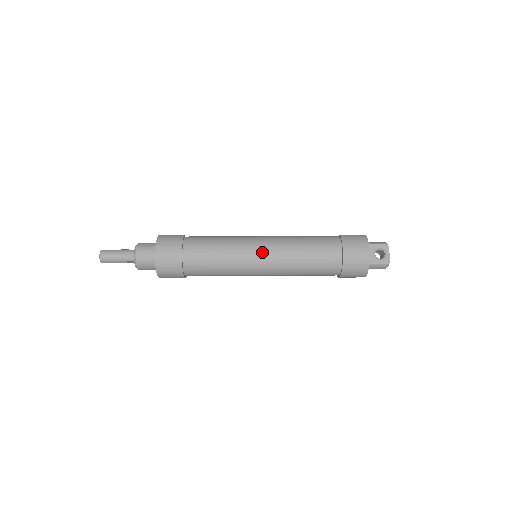
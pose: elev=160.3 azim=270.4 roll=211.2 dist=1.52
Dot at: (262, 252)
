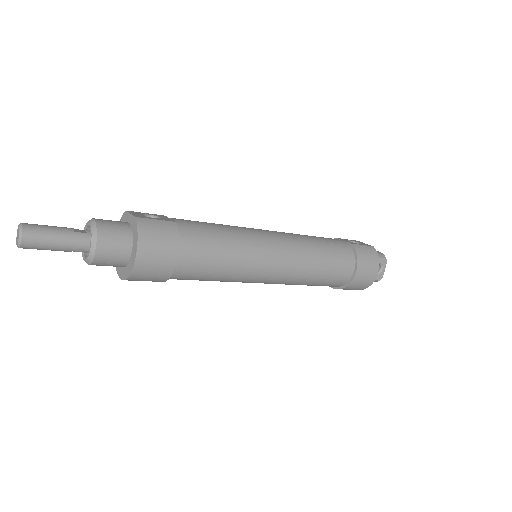
Dot at: (277, 265)
